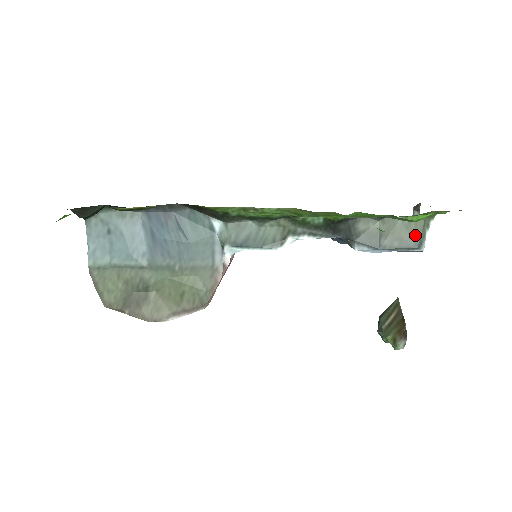
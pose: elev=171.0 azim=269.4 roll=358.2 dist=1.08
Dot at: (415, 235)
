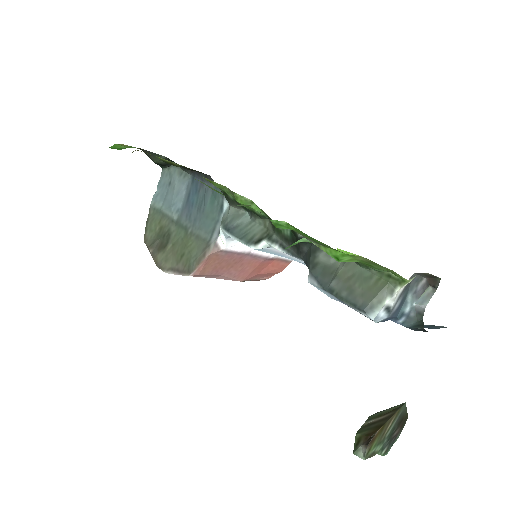
Dot at: (369, 294)
